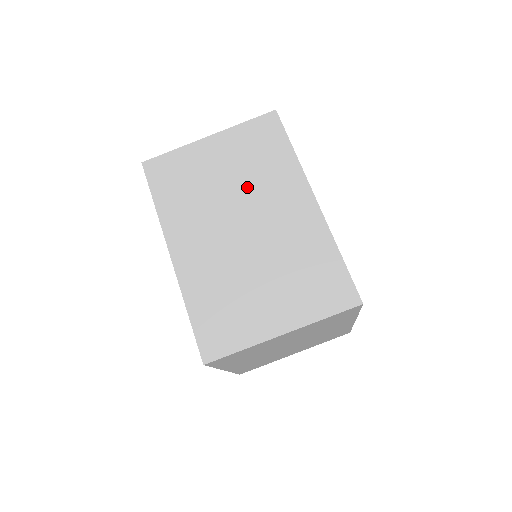
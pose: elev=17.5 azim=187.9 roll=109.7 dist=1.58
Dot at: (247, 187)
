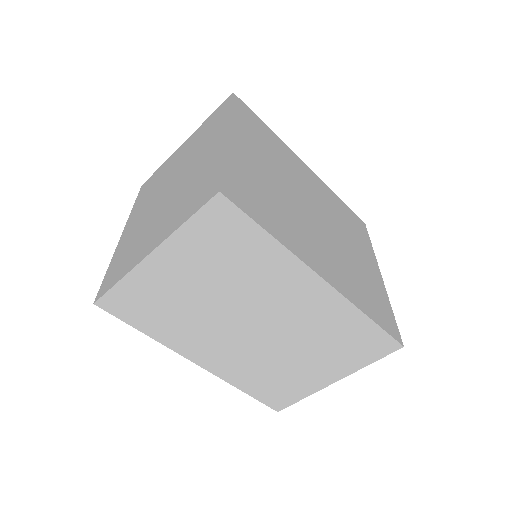
Dot at: (237, 292)
